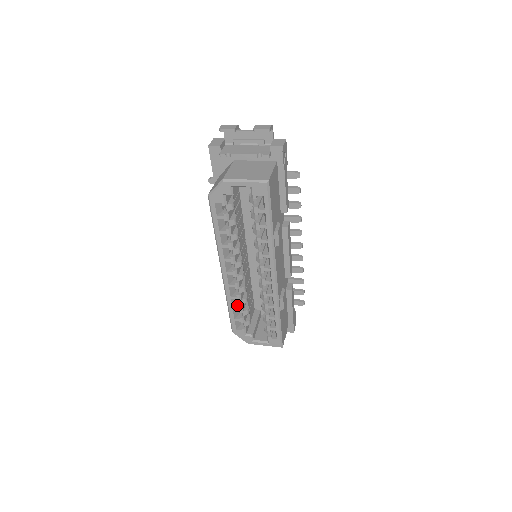
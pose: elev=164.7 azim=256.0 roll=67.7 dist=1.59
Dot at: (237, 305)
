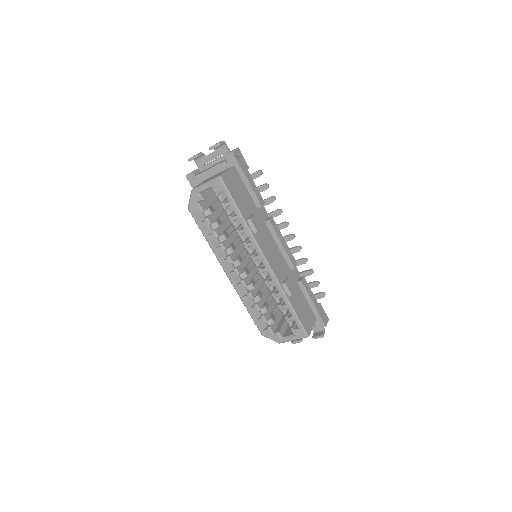
Dot at: occluded
